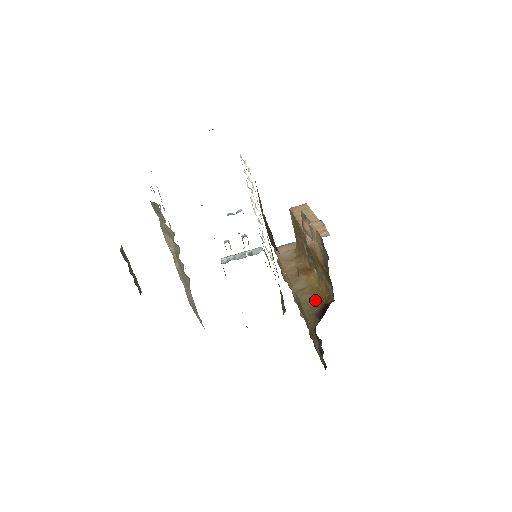
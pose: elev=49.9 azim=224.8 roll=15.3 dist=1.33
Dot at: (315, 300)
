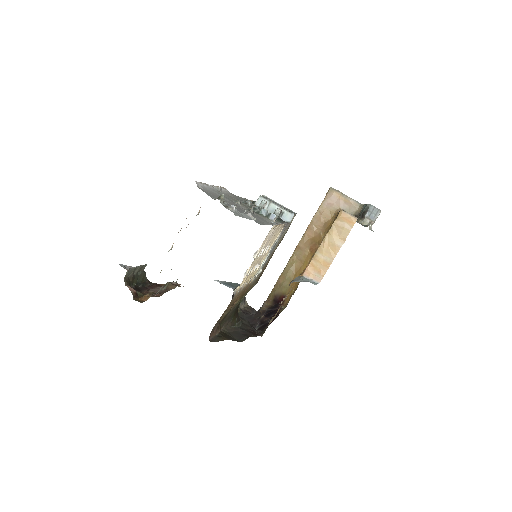
Dot at: (289, 282)
